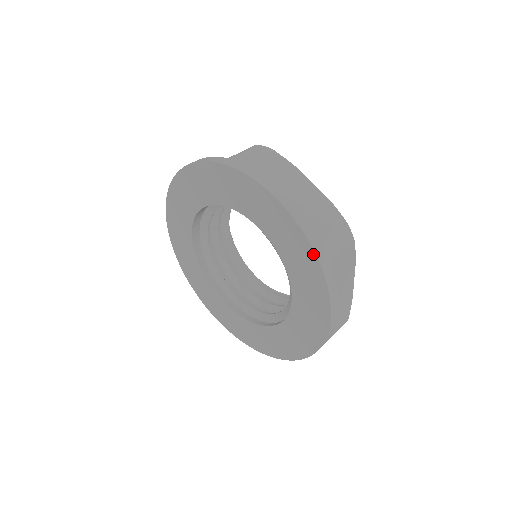
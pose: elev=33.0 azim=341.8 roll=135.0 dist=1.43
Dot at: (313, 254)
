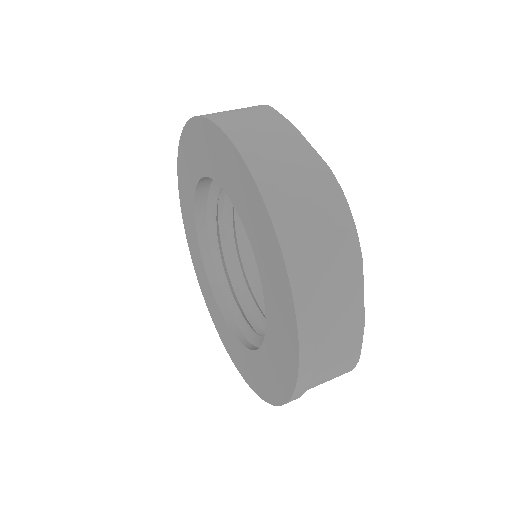
Dot at: (270, 224)
